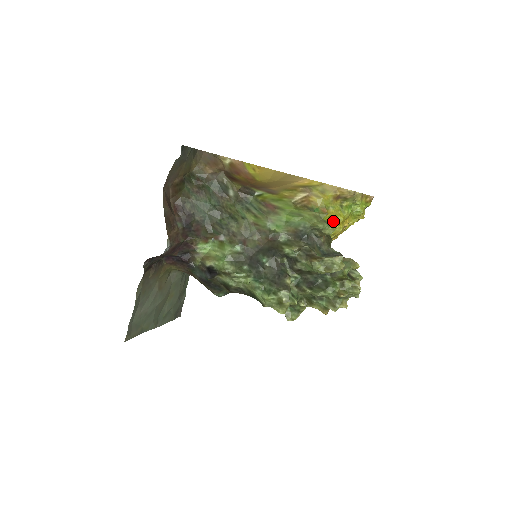
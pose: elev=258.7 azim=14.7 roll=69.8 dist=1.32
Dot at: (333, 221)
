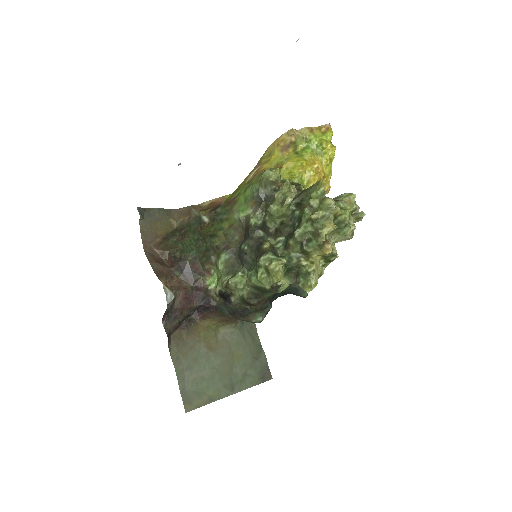
Dot at: (294, 170)
